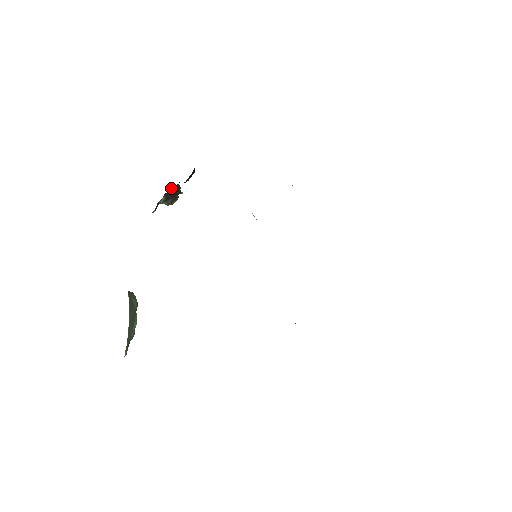
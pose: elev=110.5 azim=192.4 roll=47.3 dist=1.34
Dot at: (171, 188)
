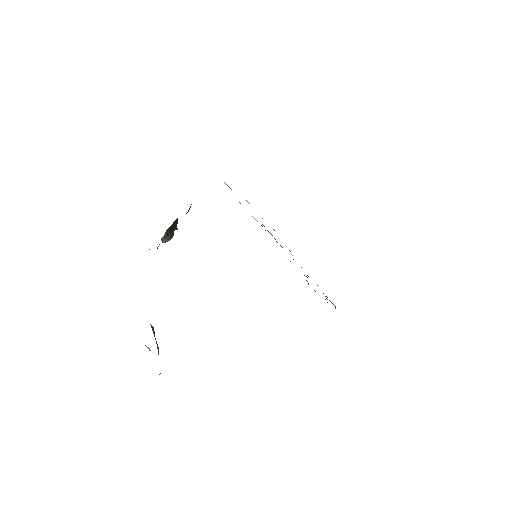
Dot at: occluded
